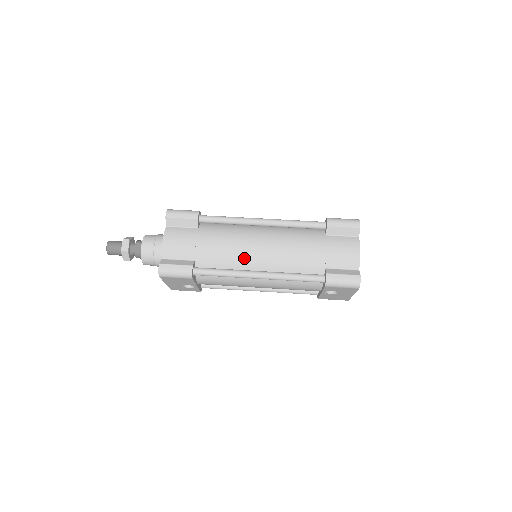
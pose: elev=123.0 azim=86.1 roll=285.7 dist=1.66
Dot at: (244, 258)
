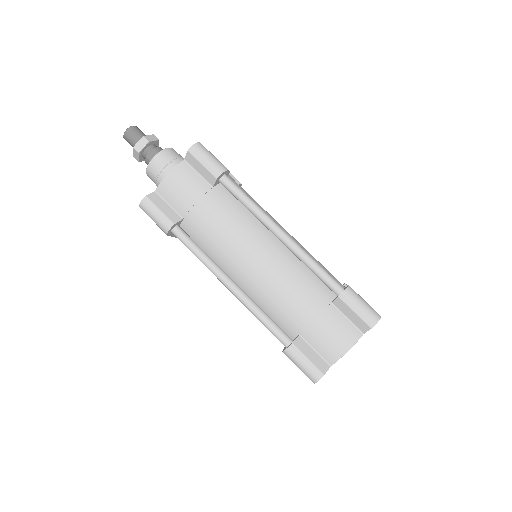
Dot at: (230, 257)
